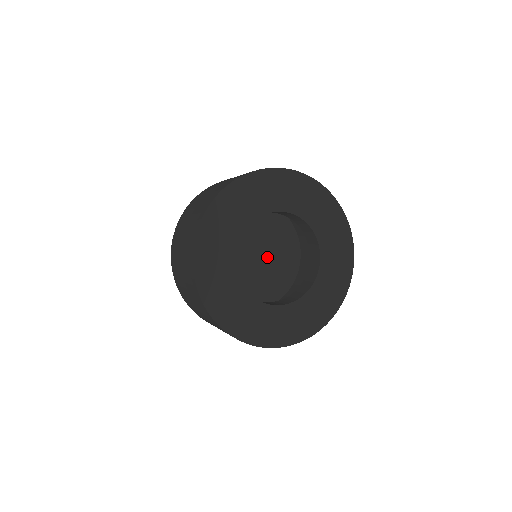
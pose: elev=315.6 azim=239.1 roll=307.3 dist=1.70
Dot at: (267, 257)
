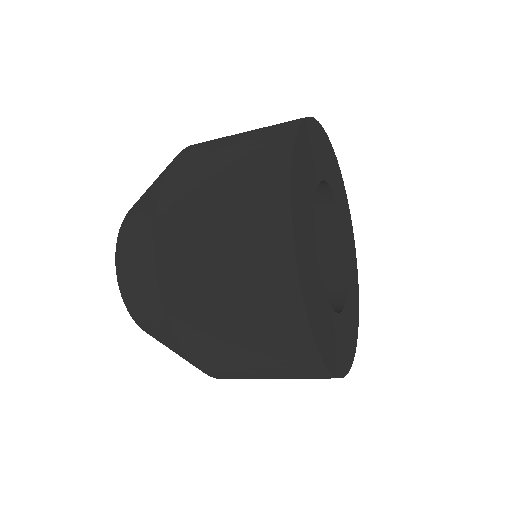
Dot at: occluded
